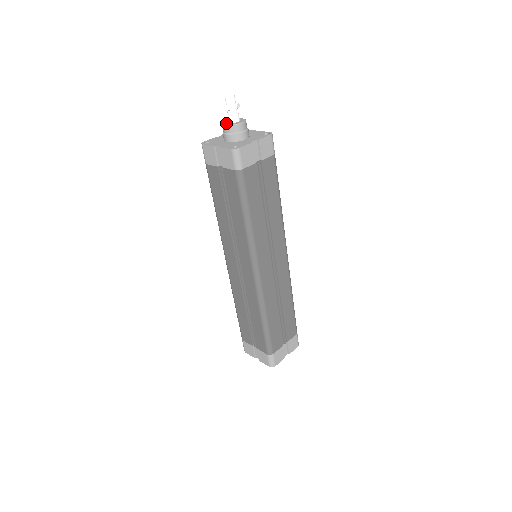
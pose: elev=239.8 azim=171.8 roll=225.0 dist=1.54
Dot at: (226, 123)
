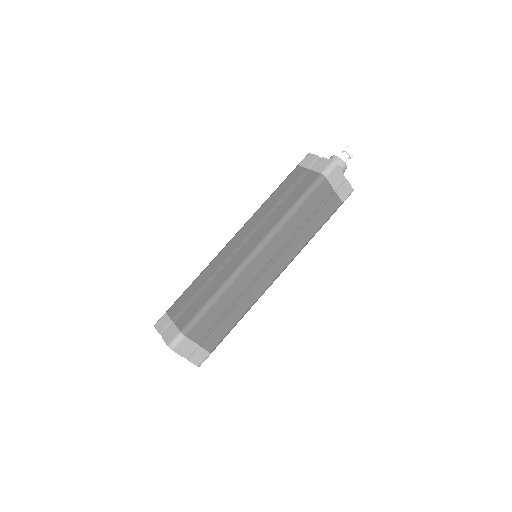
Dot at: occluded
